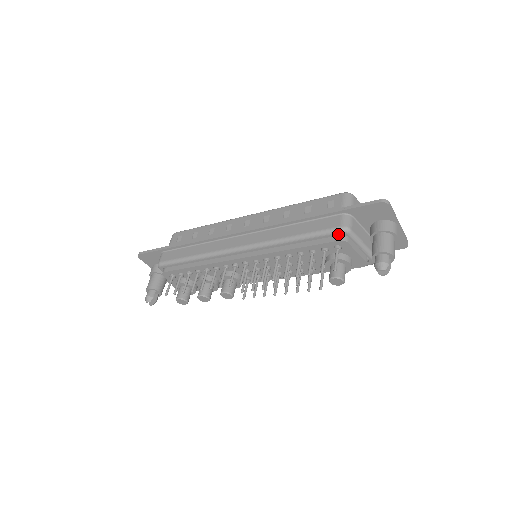
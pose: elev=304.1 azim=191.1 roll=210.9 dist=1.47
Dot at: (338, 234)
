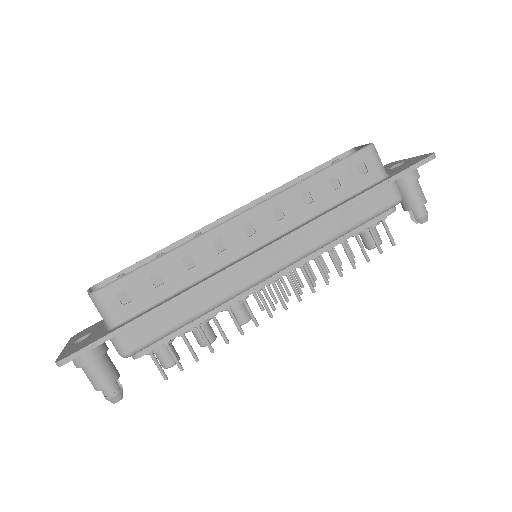
Dot at: (392, 207)
